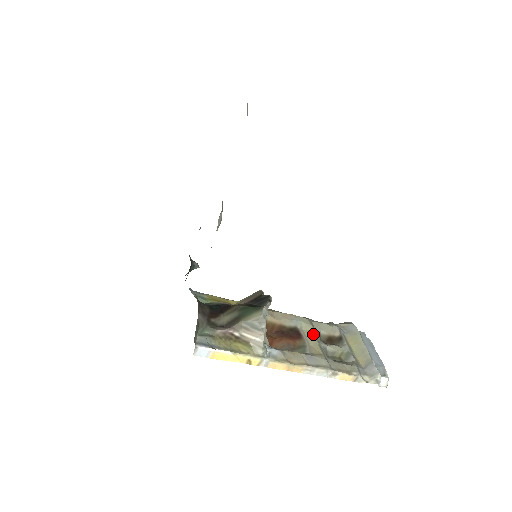
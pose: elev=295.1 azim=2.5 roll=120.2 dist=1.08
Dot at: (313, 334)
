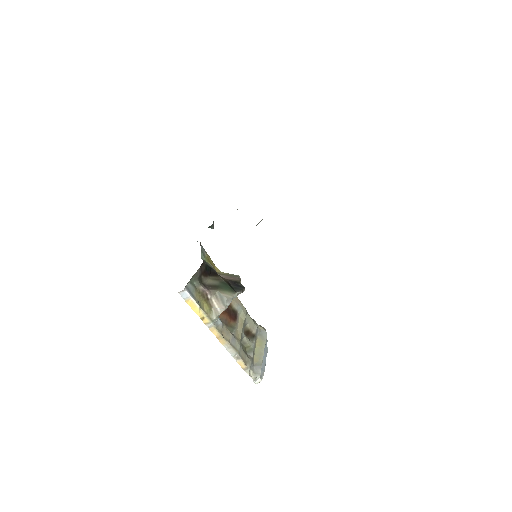
Dot at: (243, 323)
